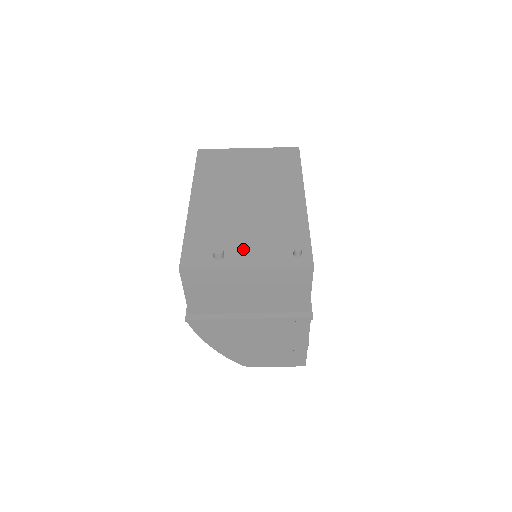
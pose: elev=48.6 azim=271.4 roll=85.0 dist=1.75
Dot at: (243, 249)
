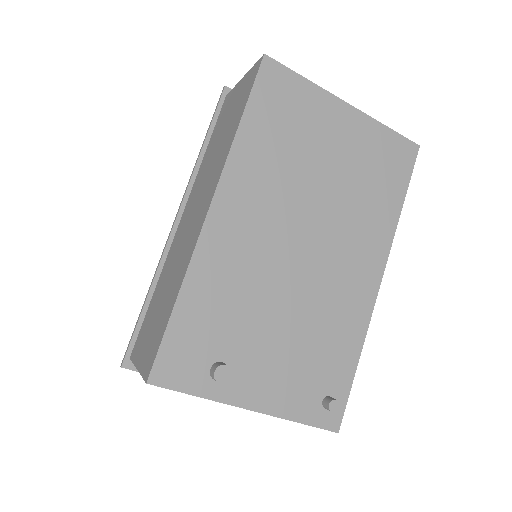
Dot at: (259, 368)
